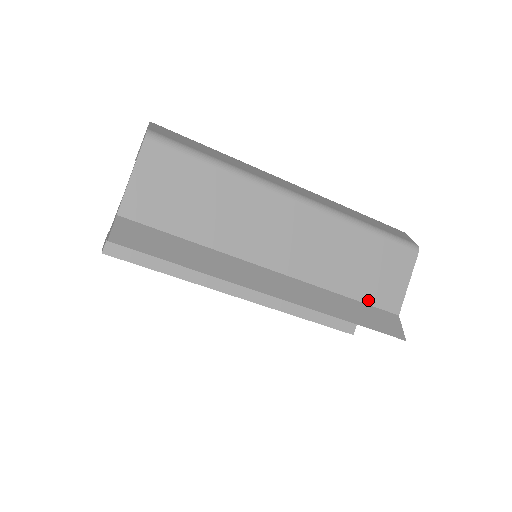
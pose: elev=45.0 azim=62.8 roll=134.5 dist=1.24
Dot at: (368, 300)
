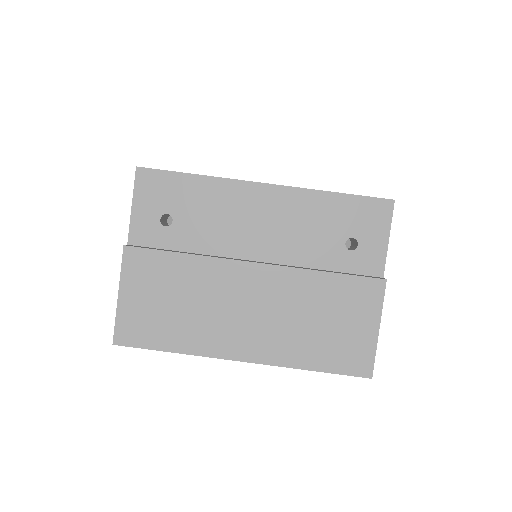
Dot at: occluded
